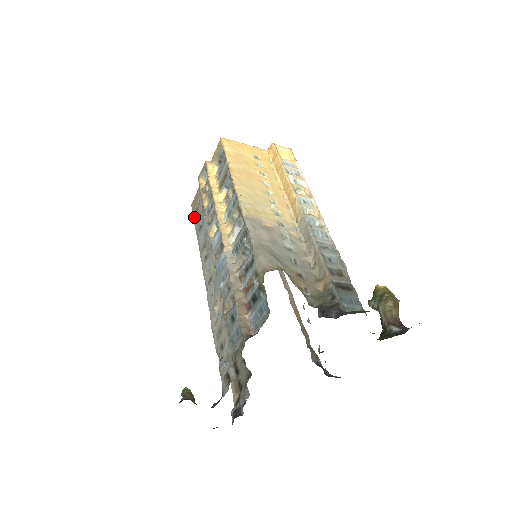
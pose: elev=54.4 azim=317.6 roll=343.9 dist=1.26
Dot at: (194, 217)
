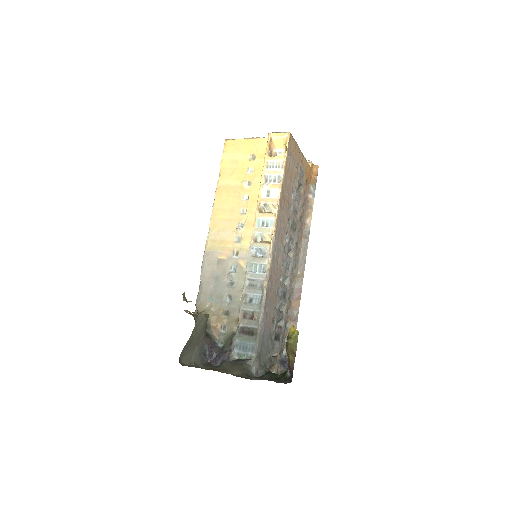
Dot at: occluded
